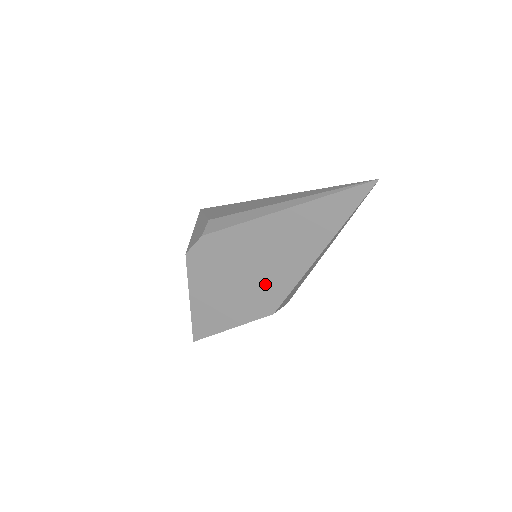
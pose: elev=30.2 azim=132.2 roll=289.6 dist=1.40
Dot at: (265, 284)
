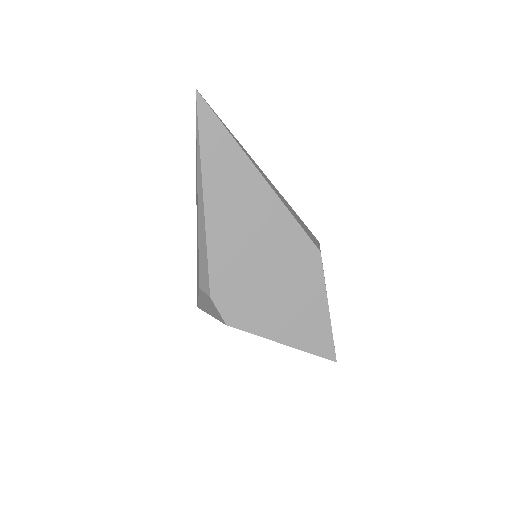
Dot at: (282, 248)
